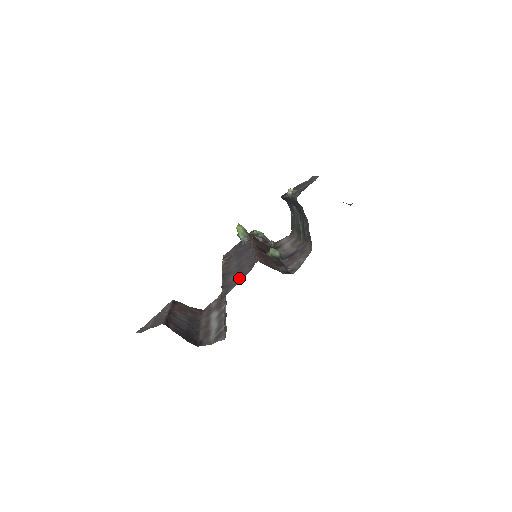
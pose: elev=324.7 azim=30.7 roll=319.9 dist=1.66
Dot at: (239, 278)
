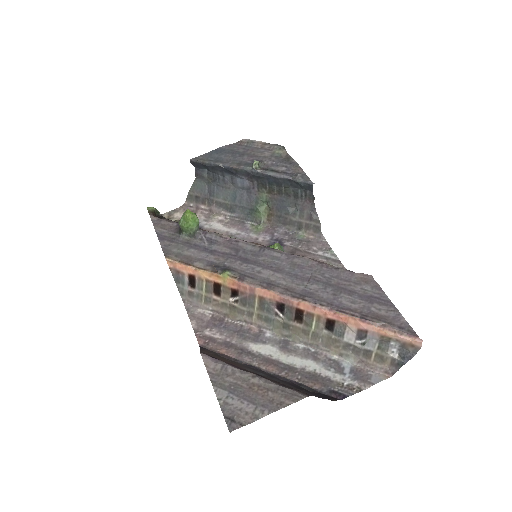
Dot at: (379, 303)
